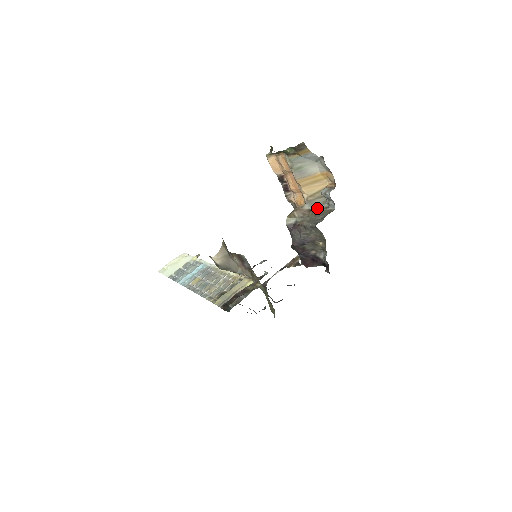
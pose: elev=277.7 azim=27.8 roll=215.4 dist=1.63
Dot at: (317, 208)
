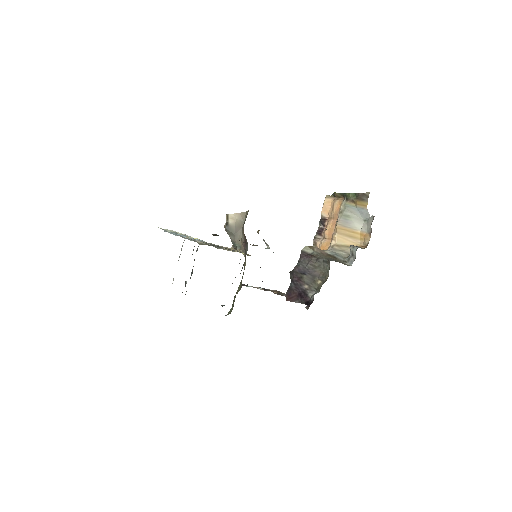
Dot at: (336, 257)
